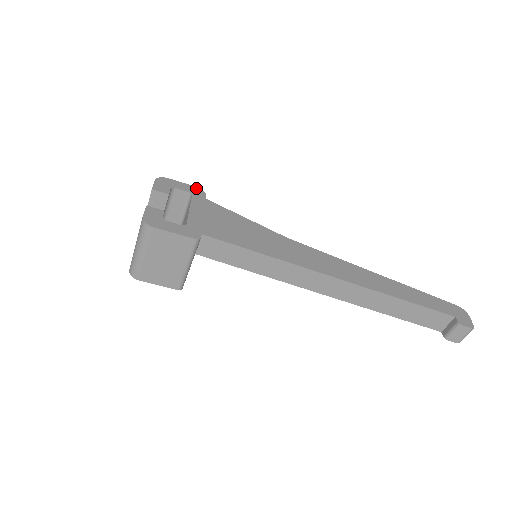
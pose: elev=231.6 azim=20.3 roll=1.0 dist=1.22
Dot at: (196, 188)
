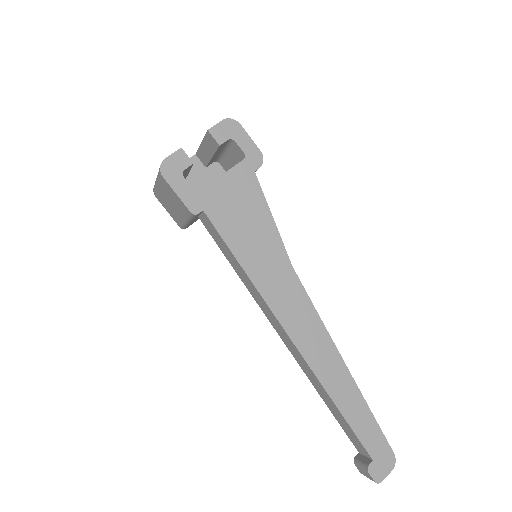
Dot at: (258, 152)
